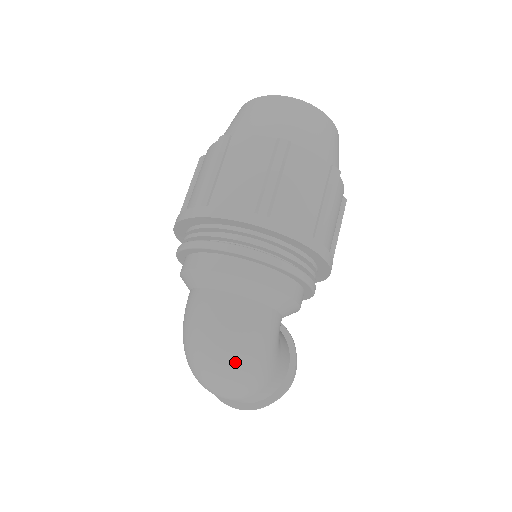
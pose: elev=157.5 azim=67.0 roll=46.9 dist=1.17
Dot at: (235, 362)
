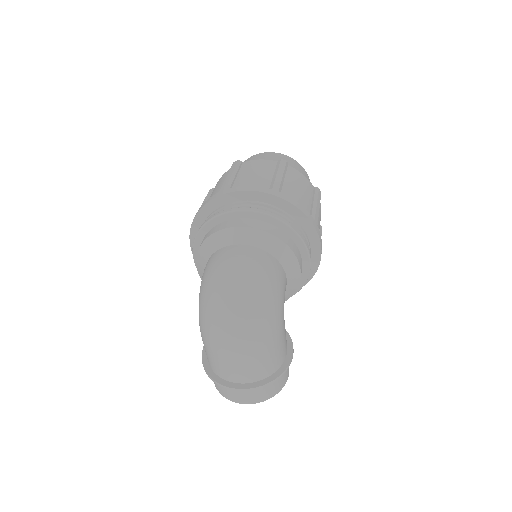
Dot at: (255, 298)
